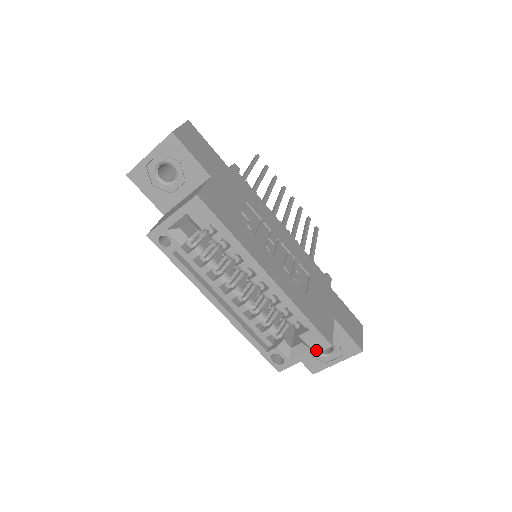
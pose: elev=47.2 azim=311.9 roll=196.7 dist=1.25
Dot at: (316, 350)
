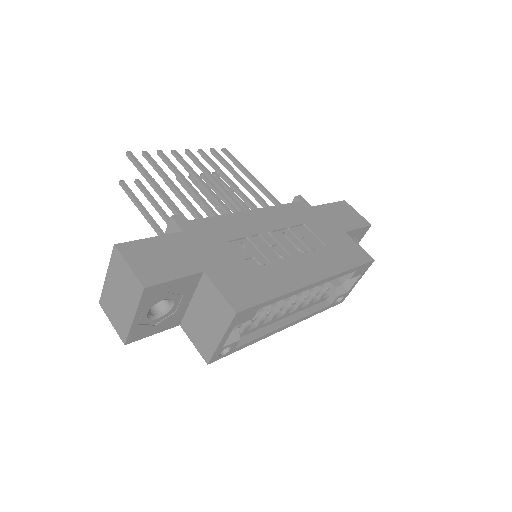
Dot at: (364, 272)
